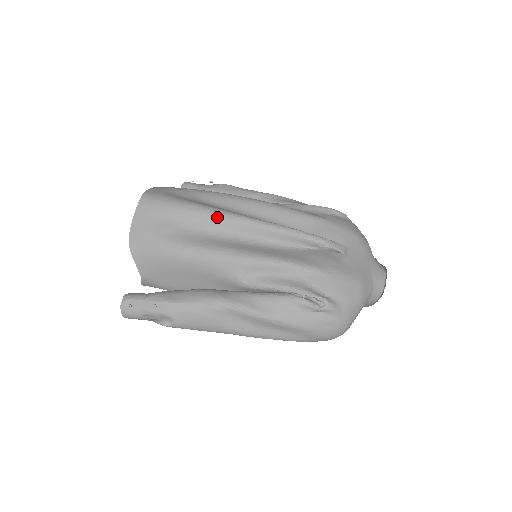
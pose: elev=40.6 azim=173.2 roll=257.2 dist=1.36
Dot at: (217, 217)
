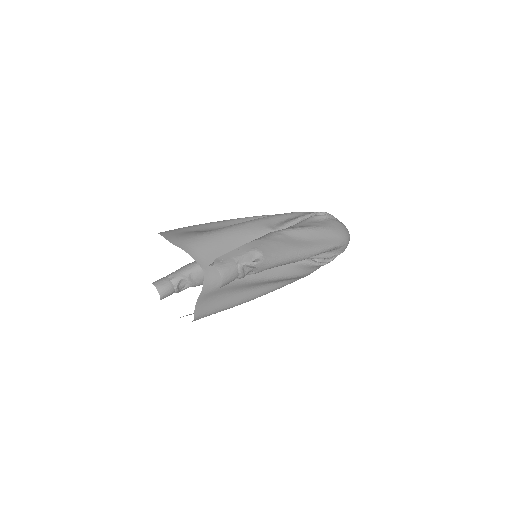
Dot at: (220, 222)
